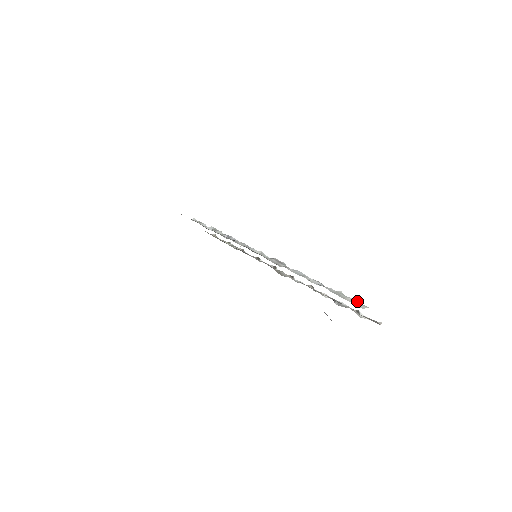
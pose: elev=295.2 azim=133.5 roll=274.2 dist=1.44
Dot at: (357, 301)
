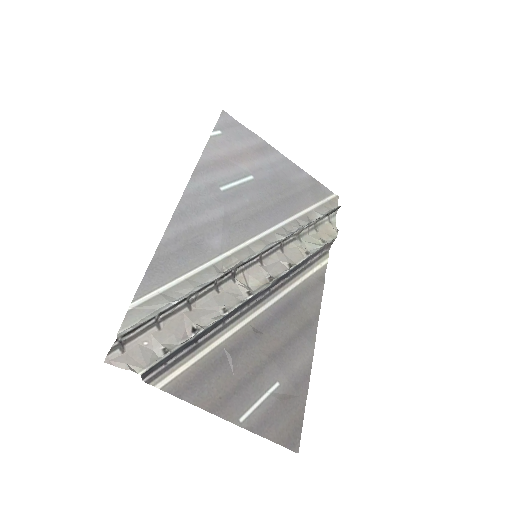
Dot at: (132, 327)
